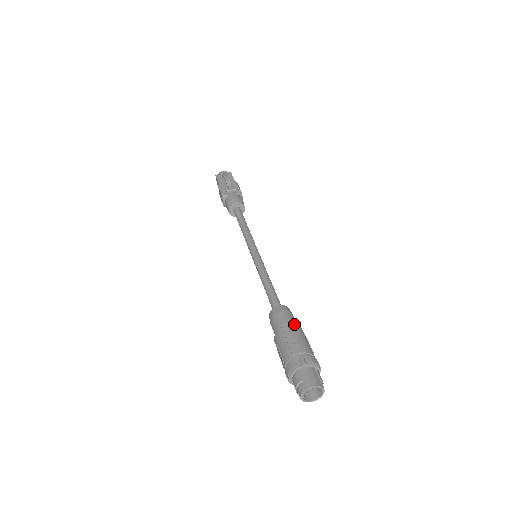
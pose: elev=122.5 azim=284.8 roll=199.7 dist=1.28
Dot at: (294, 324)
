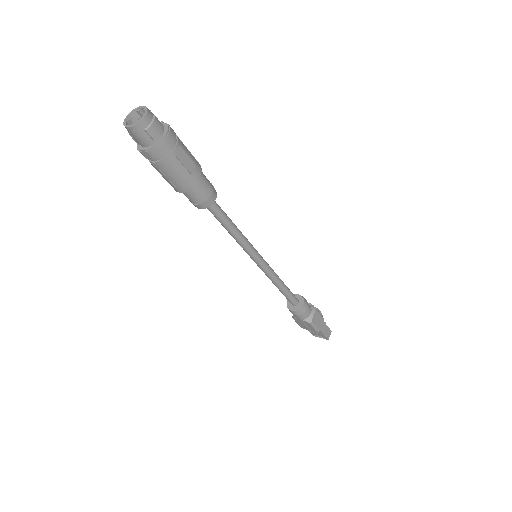
Dot at: (201, 170)
